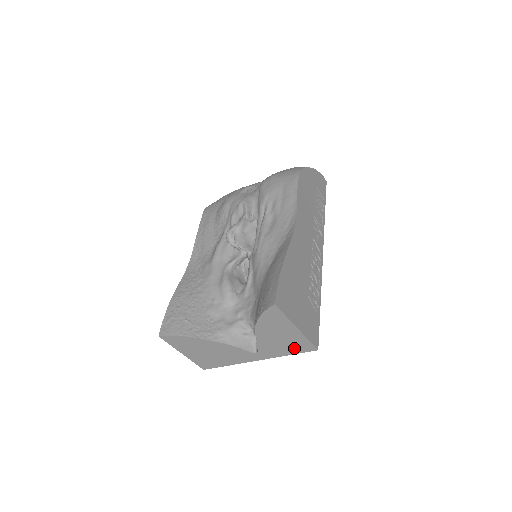
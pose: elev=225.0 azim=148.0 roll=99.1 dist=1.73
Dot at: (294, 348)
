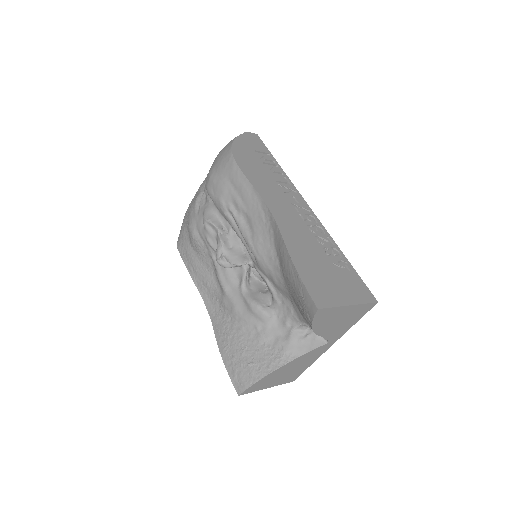
Dot at: (357, 316)
